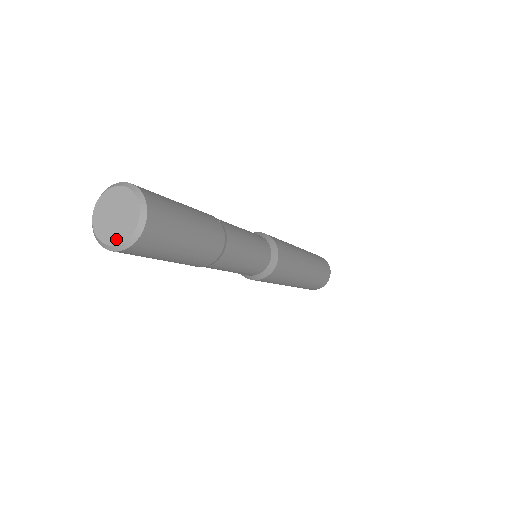
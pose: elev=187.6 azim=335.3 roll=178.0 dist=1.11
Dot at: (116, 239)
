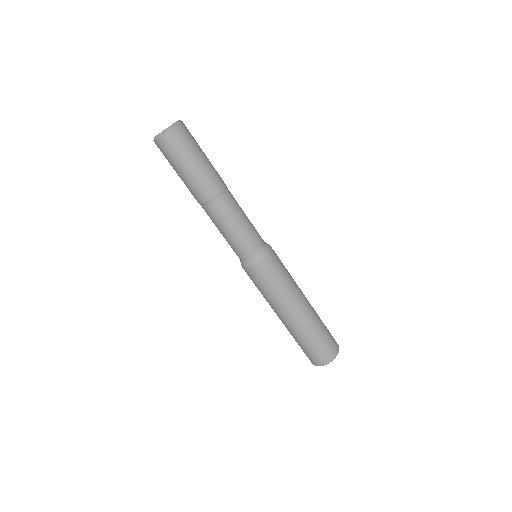
Dot at: (160, 133)
